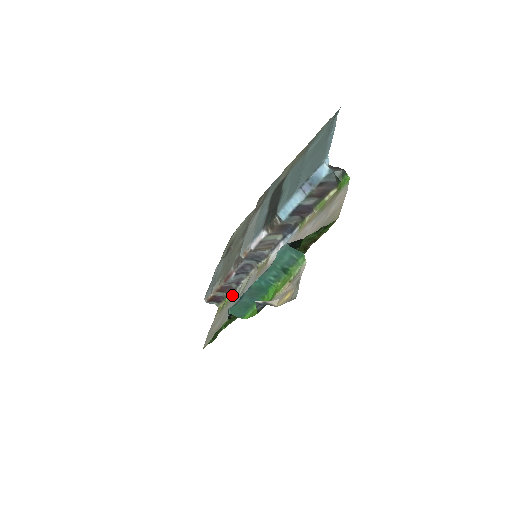
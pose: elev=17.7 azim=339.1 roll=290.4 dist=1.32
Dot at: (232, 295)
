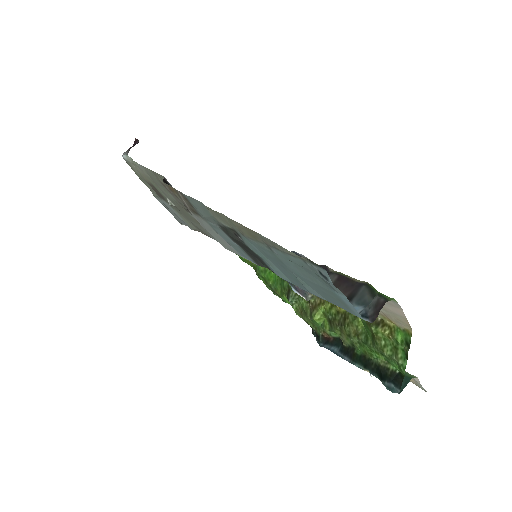
Dot at: occluded
